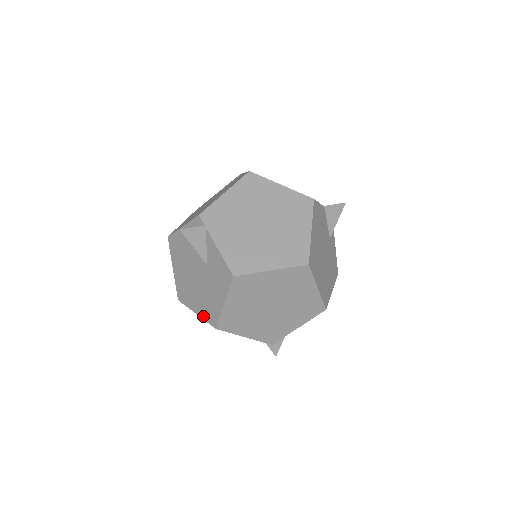
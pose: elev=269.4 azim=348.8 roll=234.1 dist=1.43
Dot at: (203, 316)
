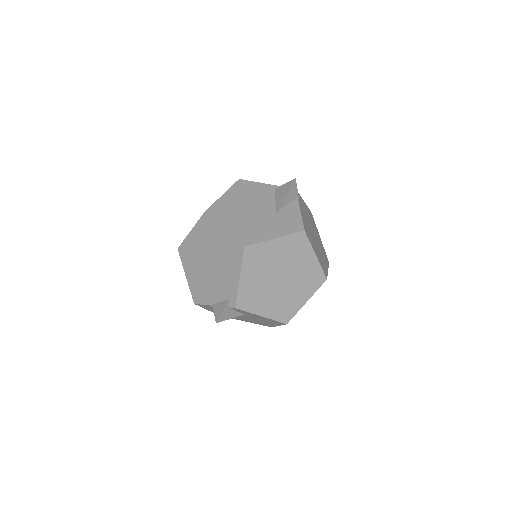
Dot at: (234, 233)
